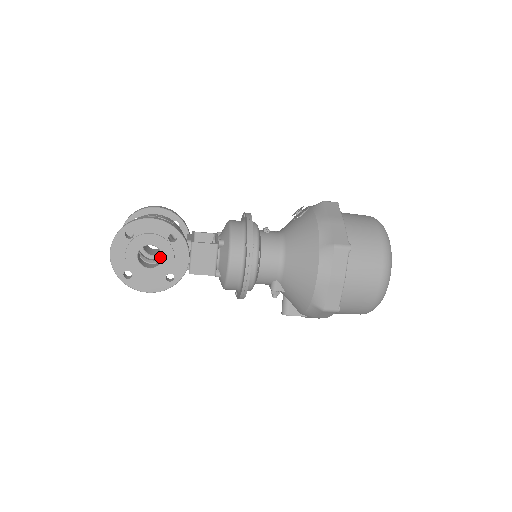
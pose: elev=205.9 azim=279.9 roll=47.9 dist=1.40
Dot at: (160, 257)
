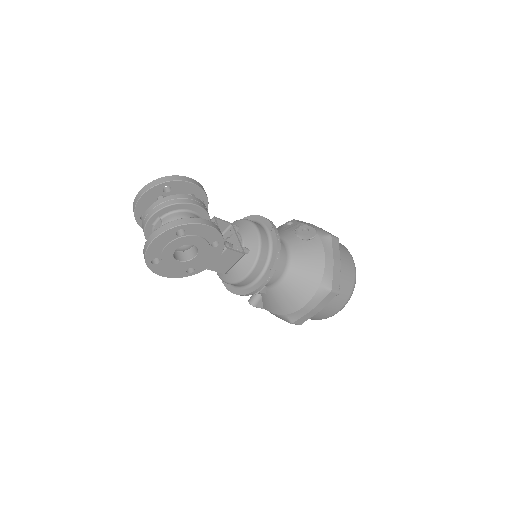
Dot at: occluded
